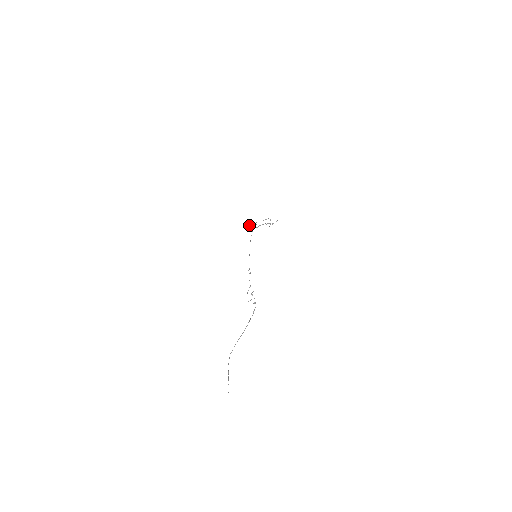
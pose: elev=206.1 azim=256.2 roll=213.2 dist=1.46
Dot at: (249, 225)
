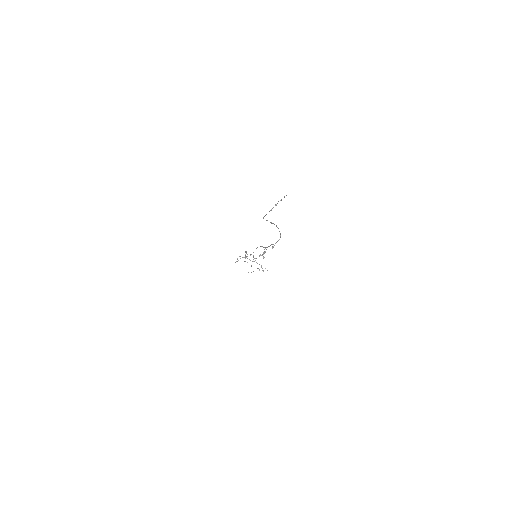
Dot at: occluded
